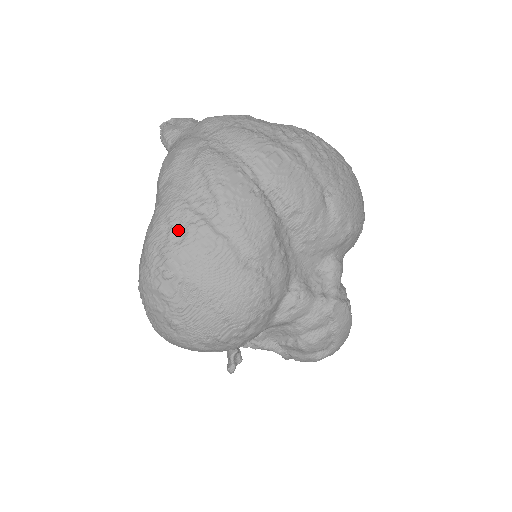
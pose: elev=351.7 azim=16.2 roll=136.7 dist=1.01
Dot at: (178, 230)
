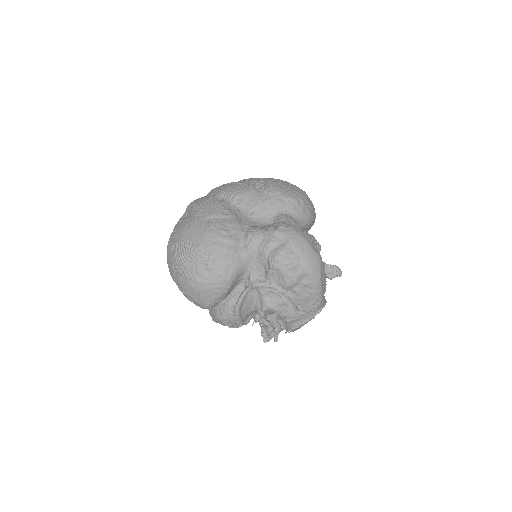
Dot at: (176, 229)
